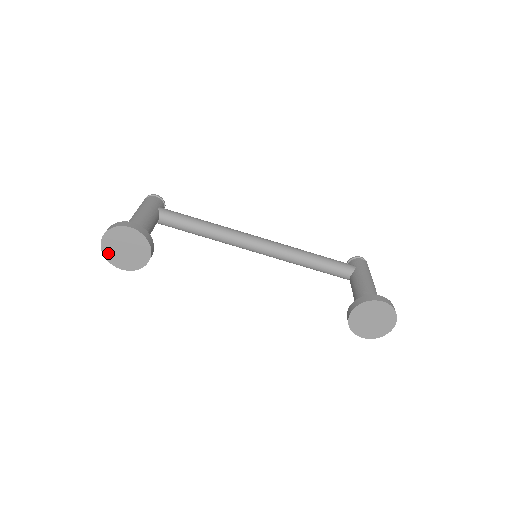
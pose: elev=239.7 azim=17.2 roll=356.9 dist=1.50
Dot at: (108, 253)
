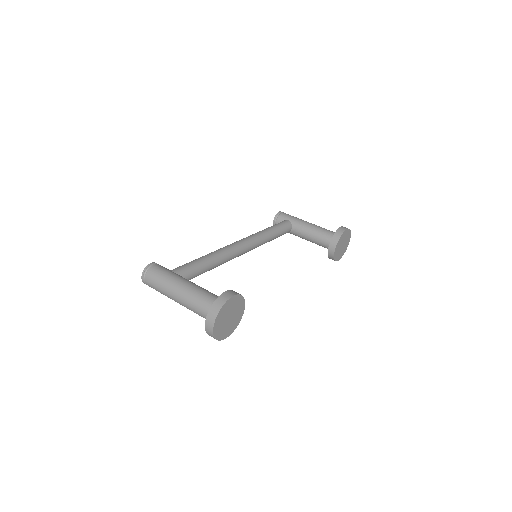
Dot at: (218, 333)
